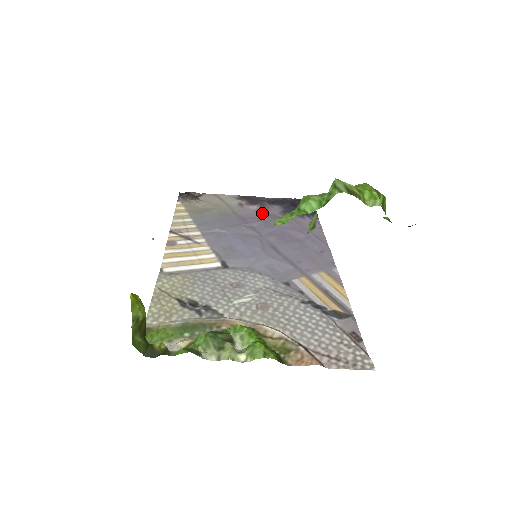
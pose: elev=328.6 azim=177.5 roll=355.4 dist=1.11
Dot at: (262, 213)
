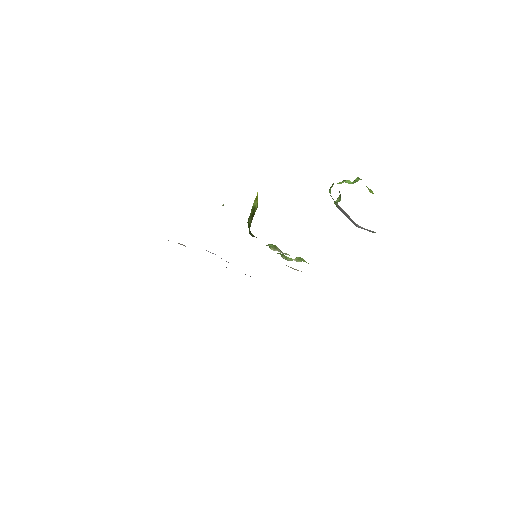
Dot at: occluded
